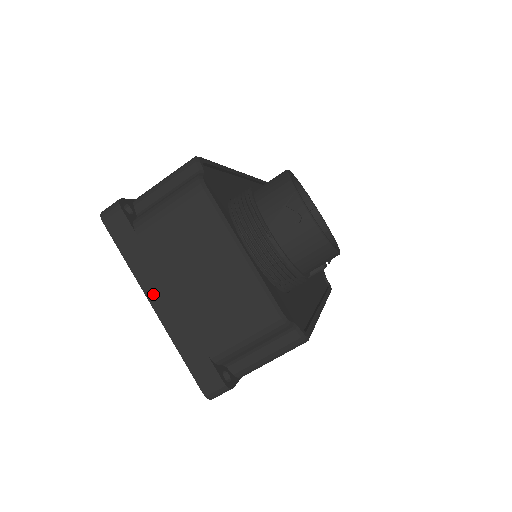
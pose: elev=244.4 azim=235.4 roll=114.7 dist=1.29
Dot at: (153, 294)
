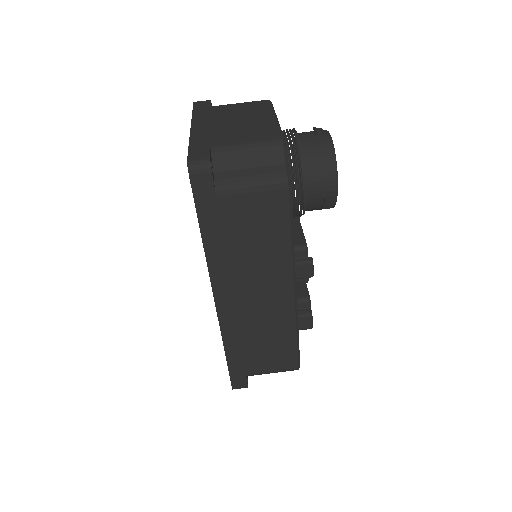
Dot at: (197, 123)
